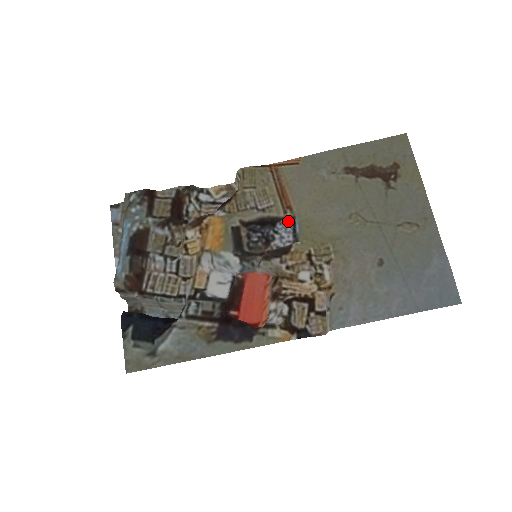
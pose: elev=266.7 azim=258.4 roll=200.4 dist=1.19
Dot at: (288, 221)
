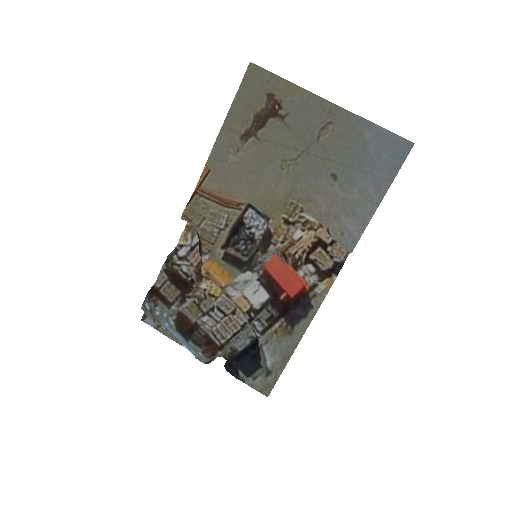
Dot at: (248, 211)
